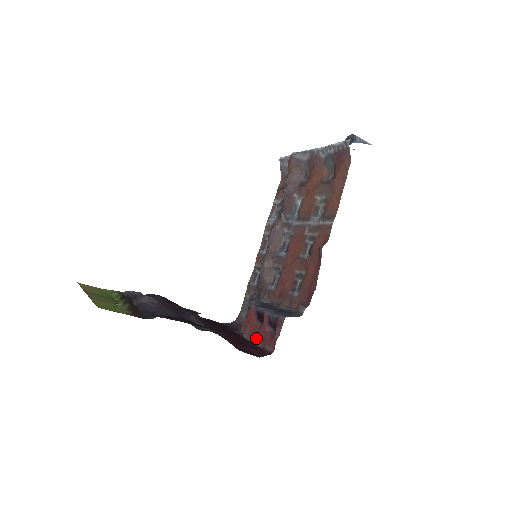
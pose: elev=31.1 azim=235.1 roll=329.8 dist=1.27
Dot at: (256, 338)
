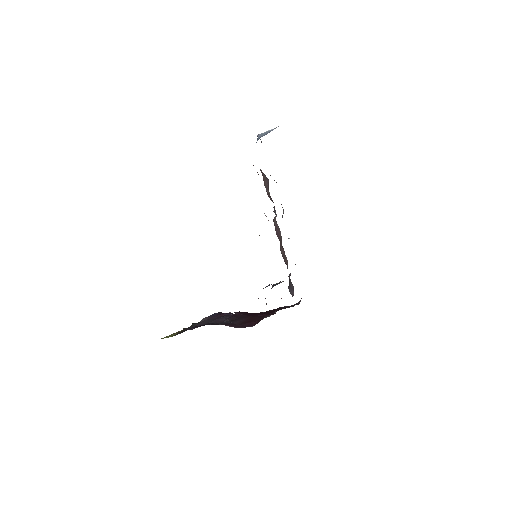
Dot at: occluded
